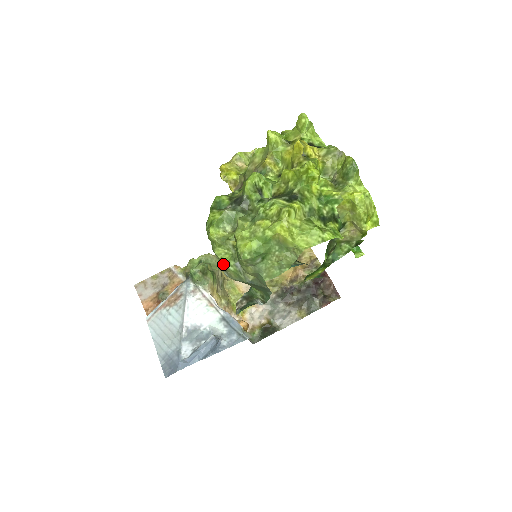
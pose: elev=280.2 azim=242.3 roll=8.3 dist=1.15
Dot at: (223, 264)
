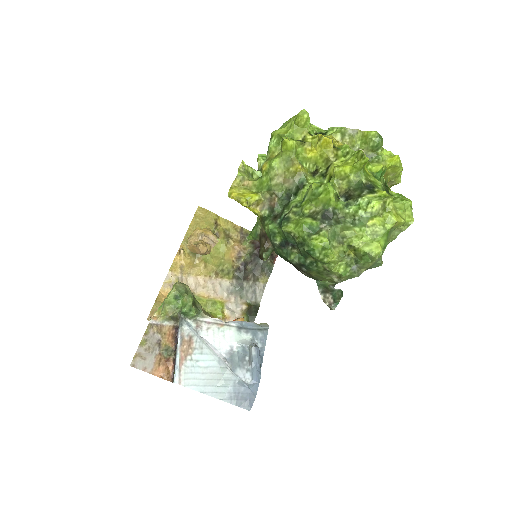
Dot at: (338, 276)
